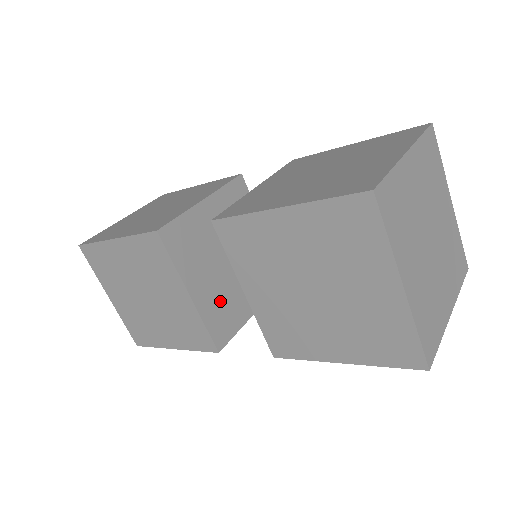
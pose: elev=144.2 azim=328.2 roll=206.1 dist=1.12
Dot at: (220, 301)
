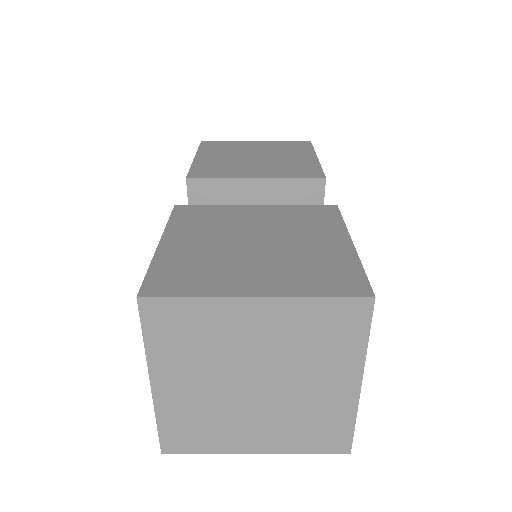
Dot at: occluded
